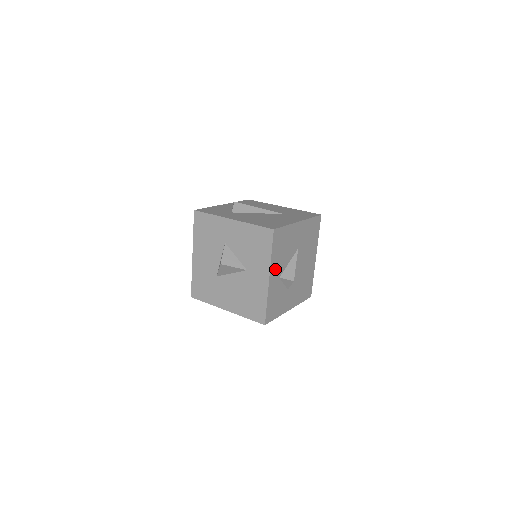
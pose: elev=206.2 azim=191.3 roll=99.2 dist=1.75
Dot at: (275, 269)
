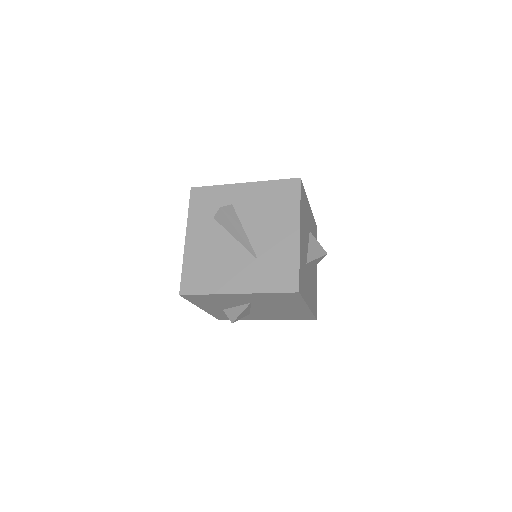
Dot at: (209, 306)
